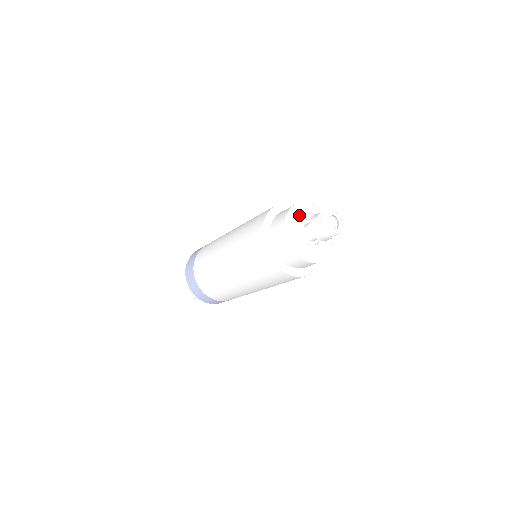
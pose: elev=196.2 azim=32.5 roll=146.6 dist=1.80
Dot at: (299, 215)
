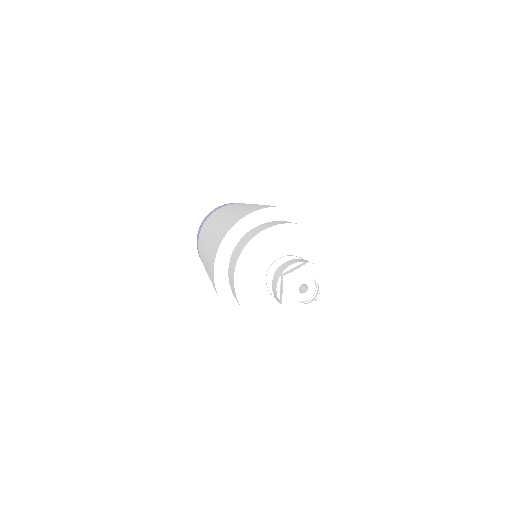
Dot at: (263, 255)
